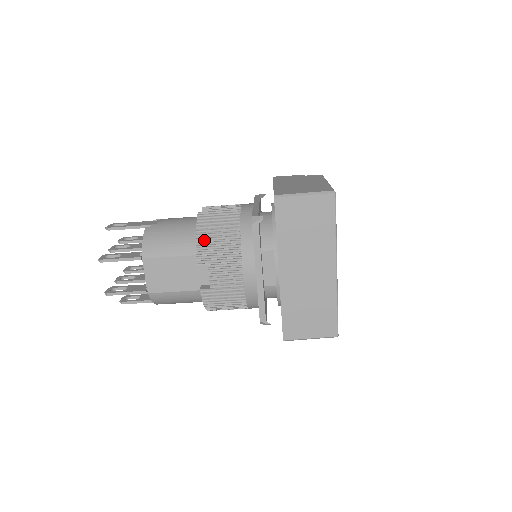
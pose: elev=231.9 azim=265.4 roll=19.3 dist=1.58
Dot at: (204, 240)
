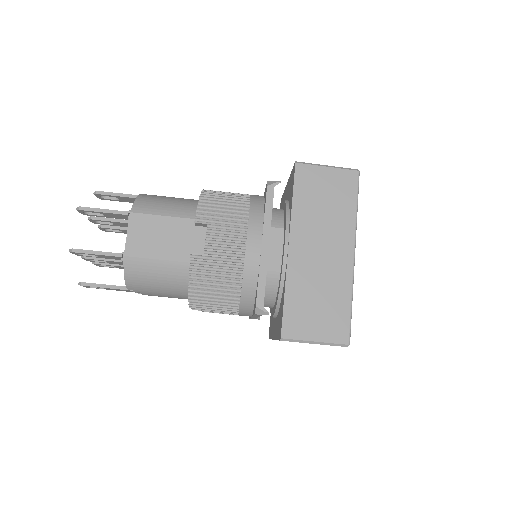
Dot at: (208, 203)
